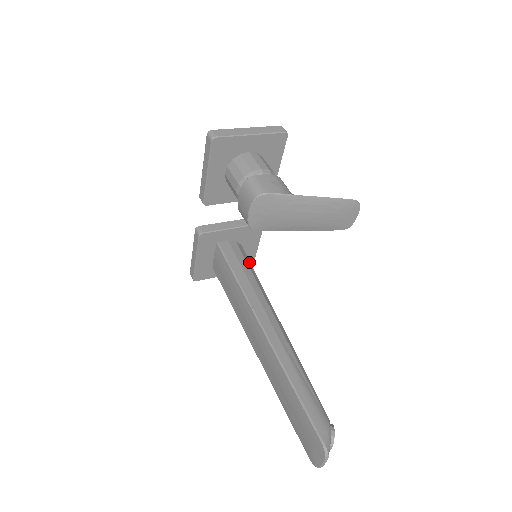
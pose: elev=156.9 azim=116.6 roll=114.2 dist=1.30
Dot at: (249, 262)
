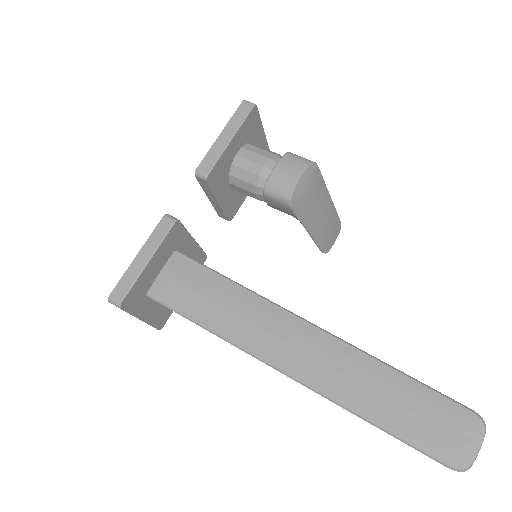
Dot at: occluded
